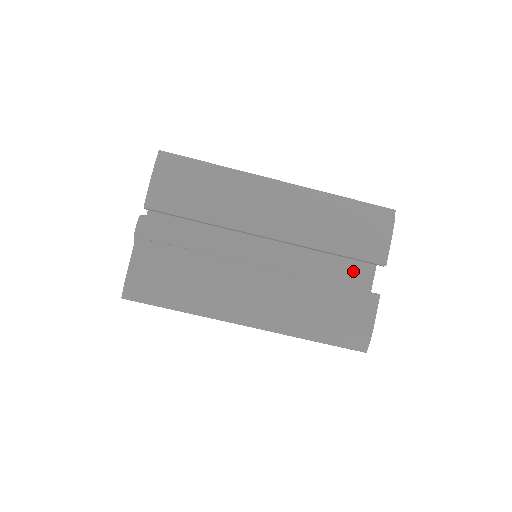
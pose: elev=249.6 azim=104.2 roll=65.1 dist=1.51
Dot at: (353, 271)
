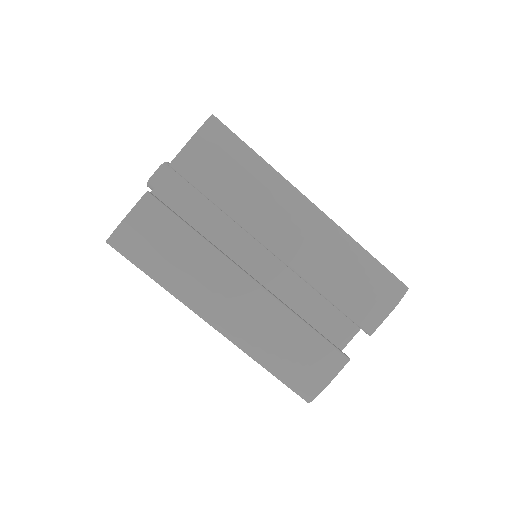
Dot at: (338, 321)
